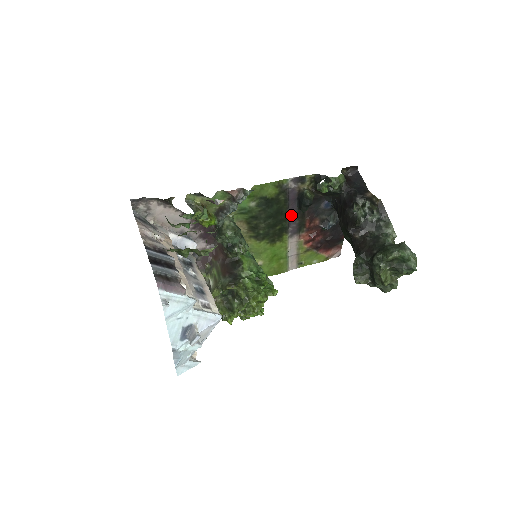
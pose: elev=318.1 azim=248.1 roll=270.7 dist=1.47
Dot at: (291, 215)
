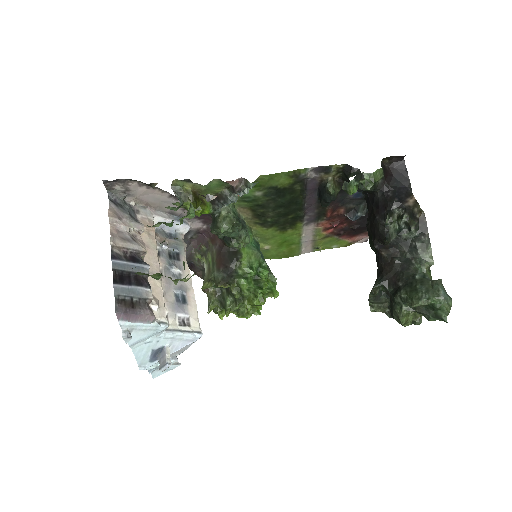
Dot at: (308, 204)
